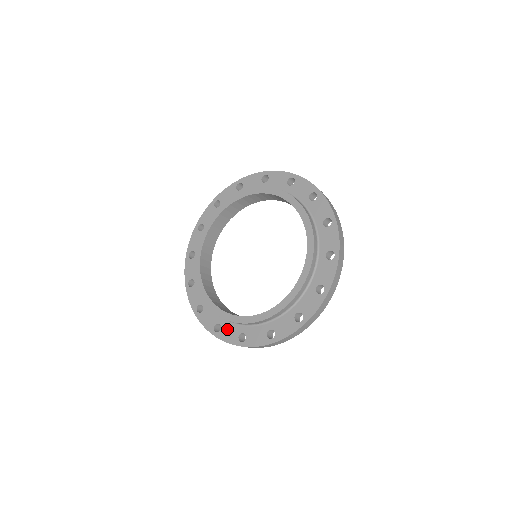
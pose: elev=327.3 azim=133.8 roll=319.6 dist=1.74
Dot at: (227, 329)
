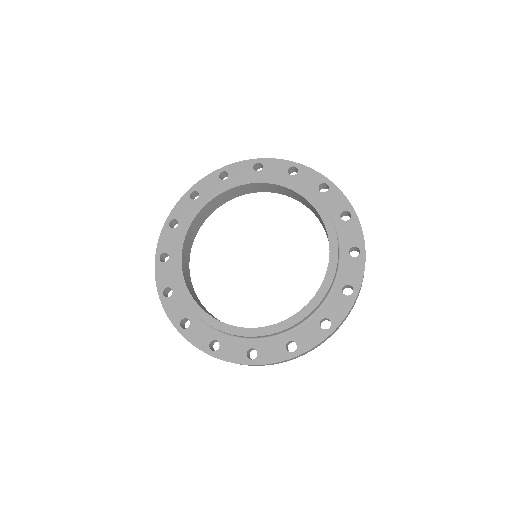
Dot at: (229, 346)
